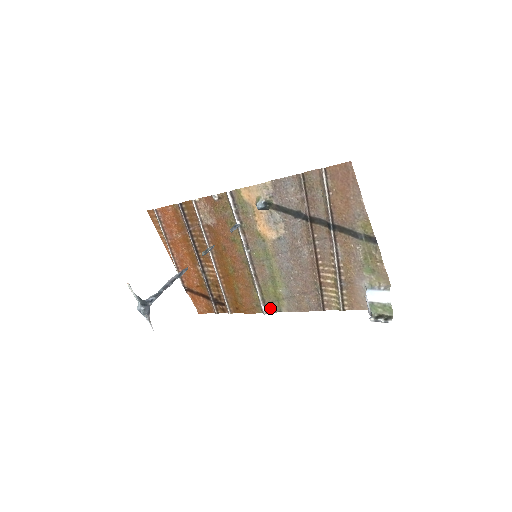
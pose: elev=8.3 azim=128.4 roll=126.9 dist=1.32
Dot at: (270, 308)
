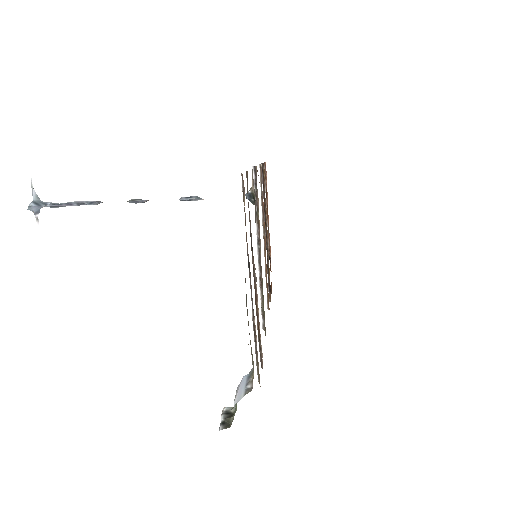
Dot at: occluded
